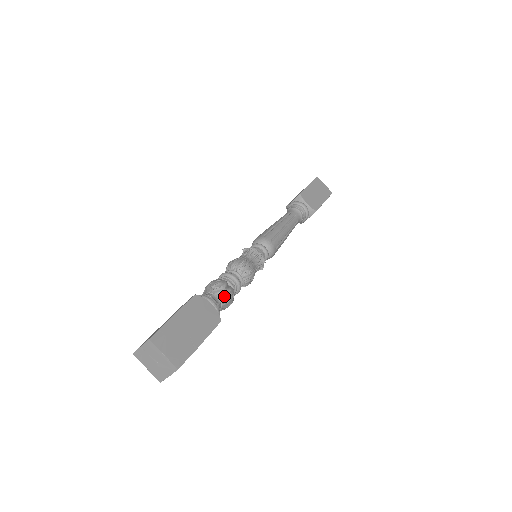
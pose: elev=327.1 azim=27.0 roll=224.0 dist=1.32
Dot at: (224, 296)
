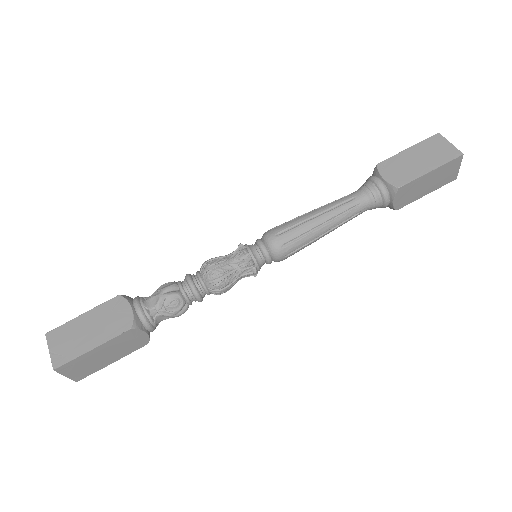
Dot at: (171, 317)
